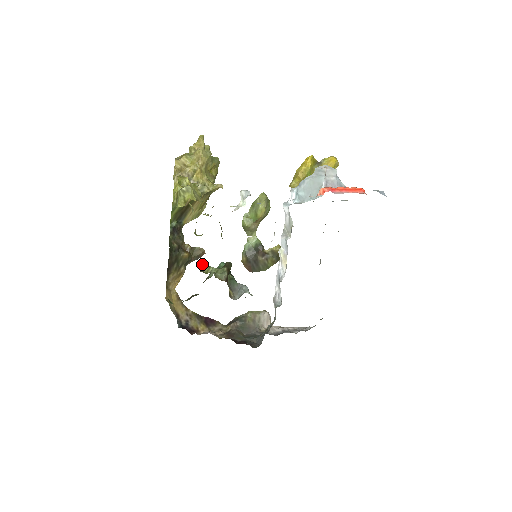
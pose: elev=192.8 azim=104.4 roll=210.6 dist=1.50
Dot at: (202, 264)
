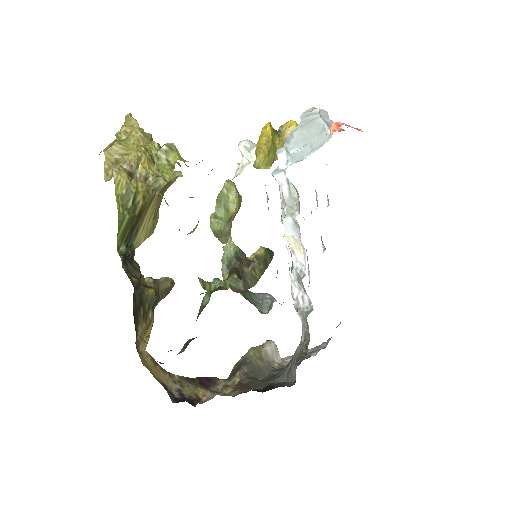
Dot at: (200, 280)
